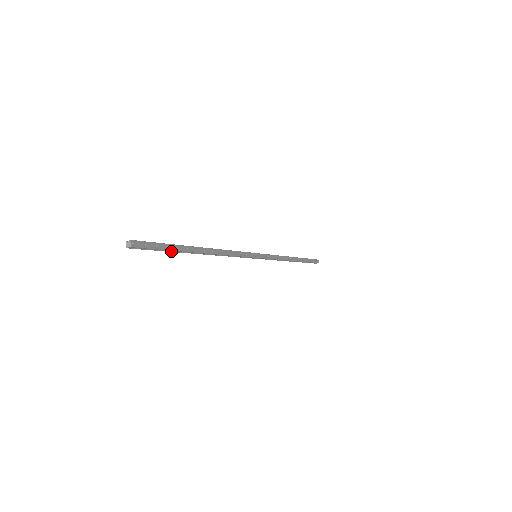
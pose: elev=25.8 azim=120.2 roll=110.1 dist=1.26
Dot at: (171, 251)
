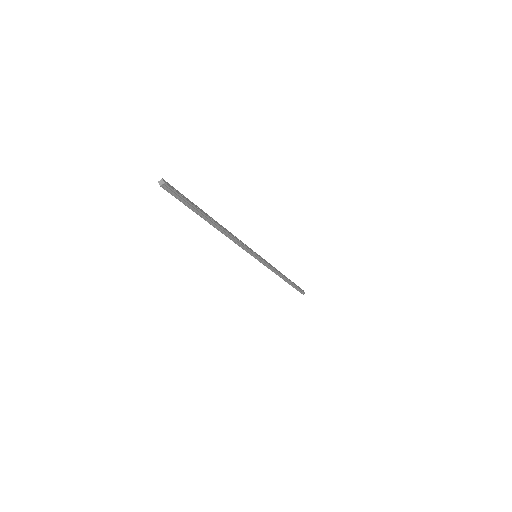
Dot at: (193, 210)
